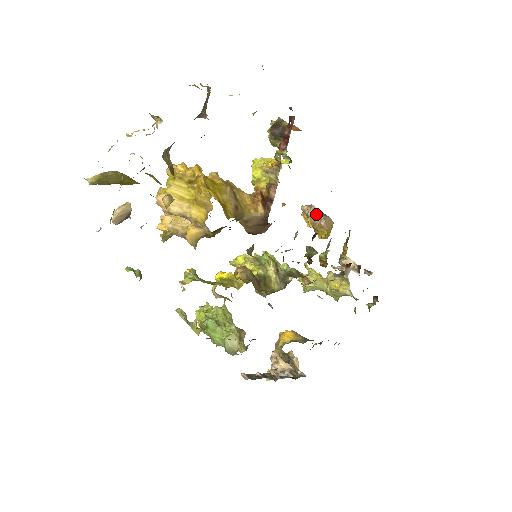
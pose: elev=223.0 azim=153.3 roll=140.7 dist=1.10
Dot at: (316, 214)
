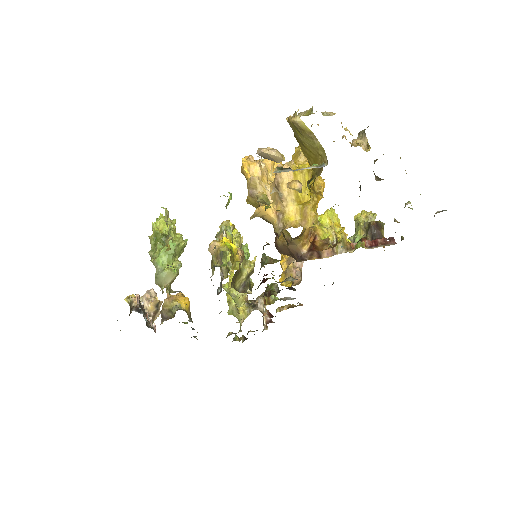
Dot at: (299, 269)
